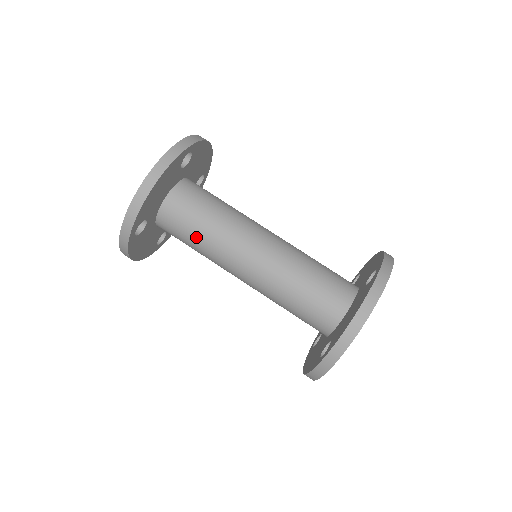
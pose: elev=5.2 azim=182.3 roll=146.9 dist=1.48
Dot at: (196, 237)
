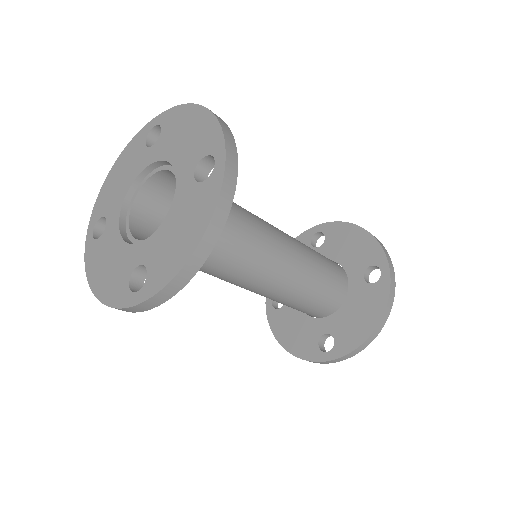
Dot at: (209, 265)
